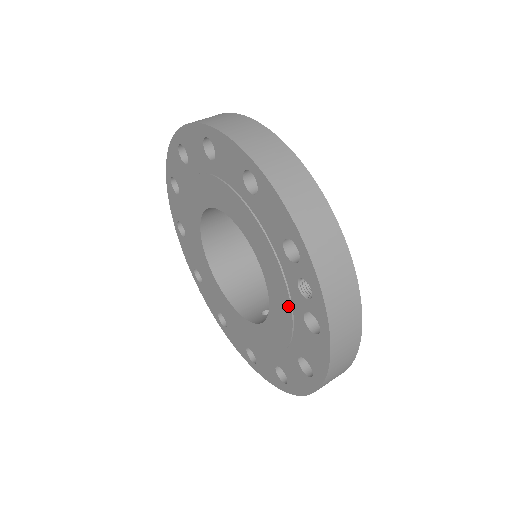
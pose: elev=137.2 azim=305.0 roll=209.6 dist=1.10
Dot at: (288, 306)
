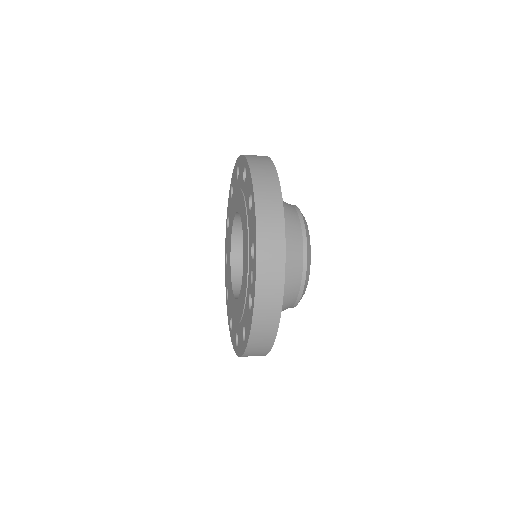
Dot at: (246, 288)
